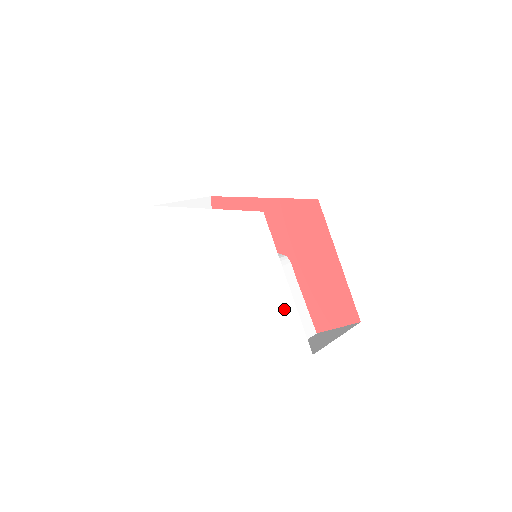
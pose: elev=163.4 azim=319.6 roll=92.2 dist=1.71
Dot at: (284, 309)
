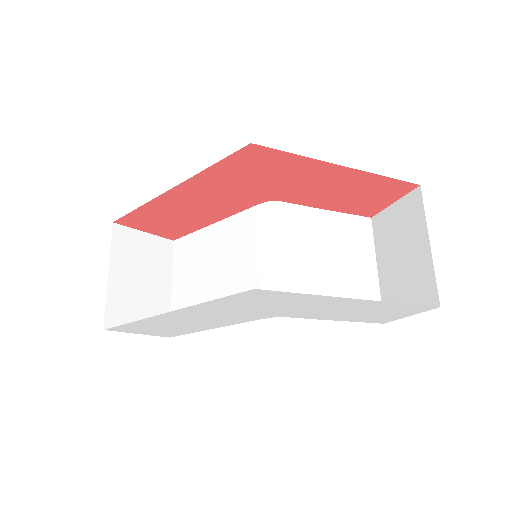
Dot at: (371, 307)
